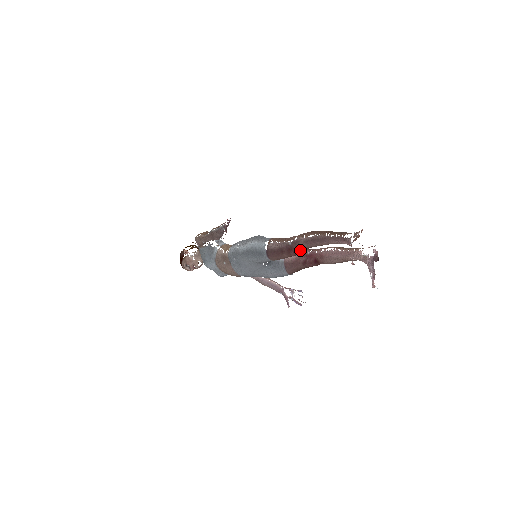
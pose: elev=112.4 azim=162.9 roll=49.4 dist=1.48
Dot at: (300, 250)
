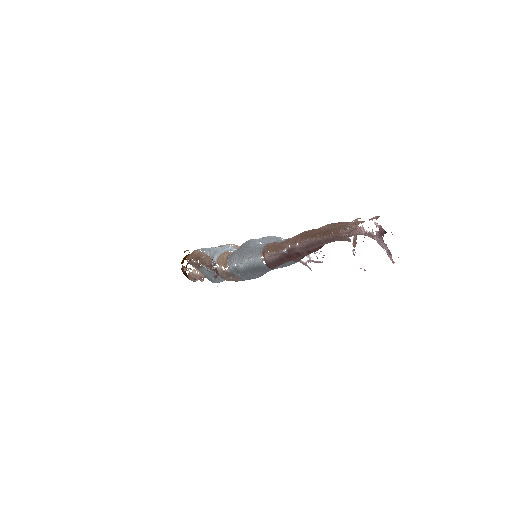
Dot at: (300, 254)
